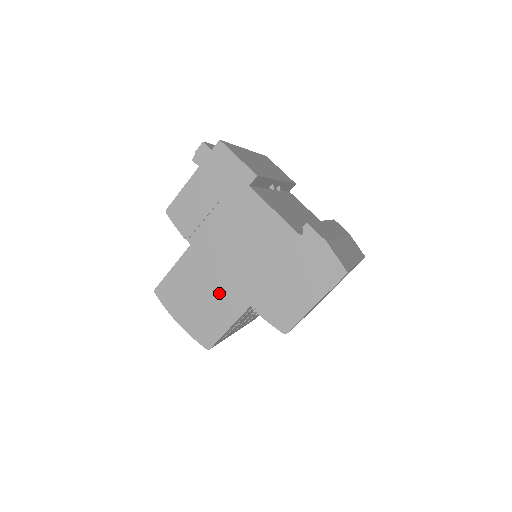
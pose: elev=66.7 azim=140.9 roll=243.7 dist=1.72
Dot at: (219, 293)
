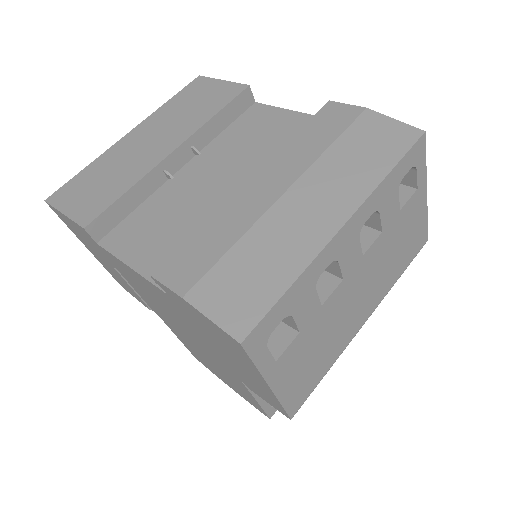
Dot at: (214, 363)
